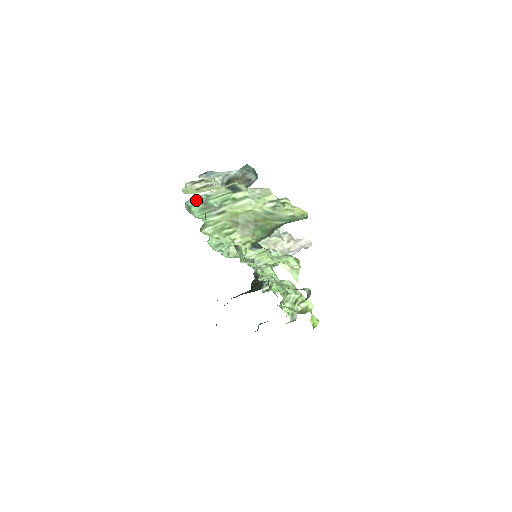
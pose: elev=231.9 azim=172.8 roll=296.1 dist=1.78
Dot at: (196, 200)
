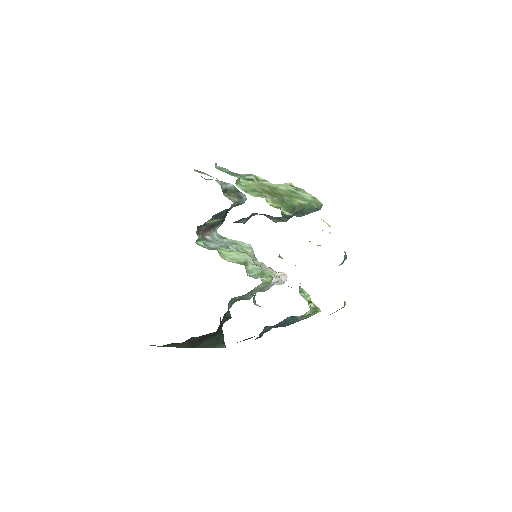
Dot at: (221, 169)
